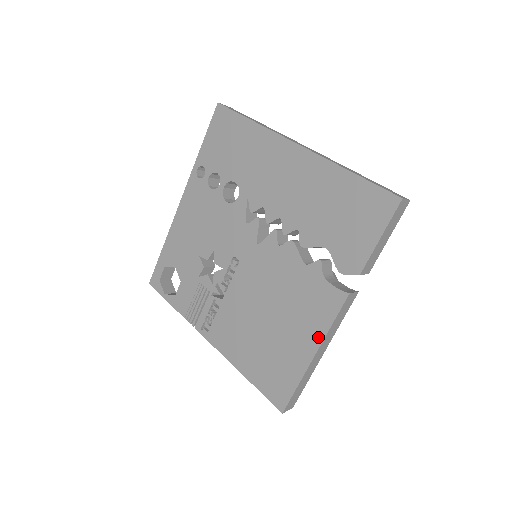
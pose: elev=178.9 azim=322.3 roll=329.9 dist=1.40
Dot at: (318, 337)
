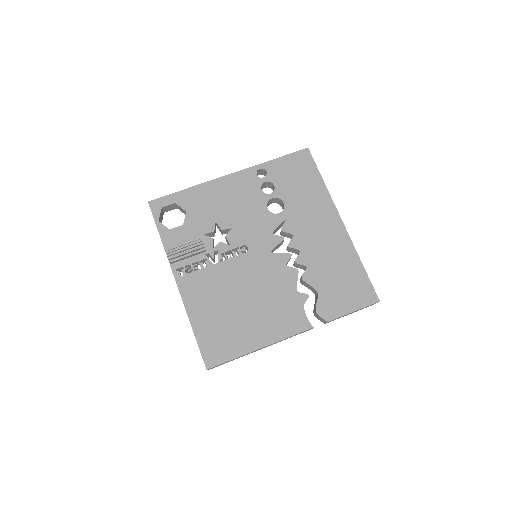
Dot at: (273, 338)
